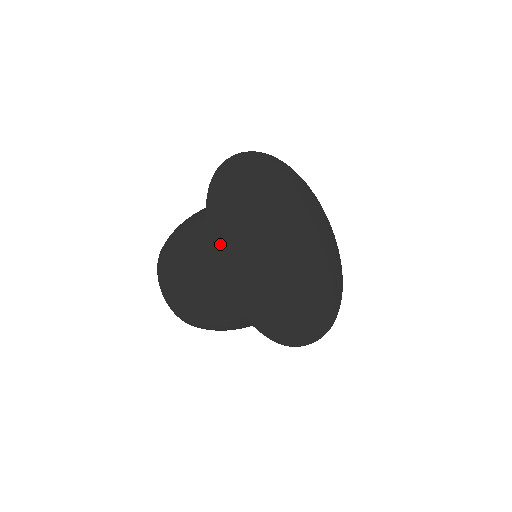
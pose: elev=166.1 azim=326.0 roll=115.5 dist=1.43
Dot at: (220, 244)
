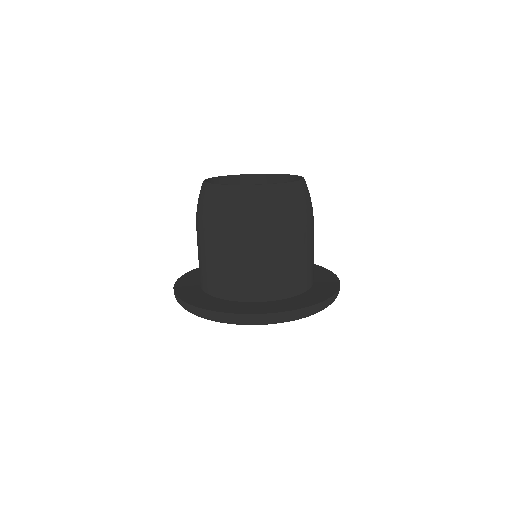
Dot at: occluded
